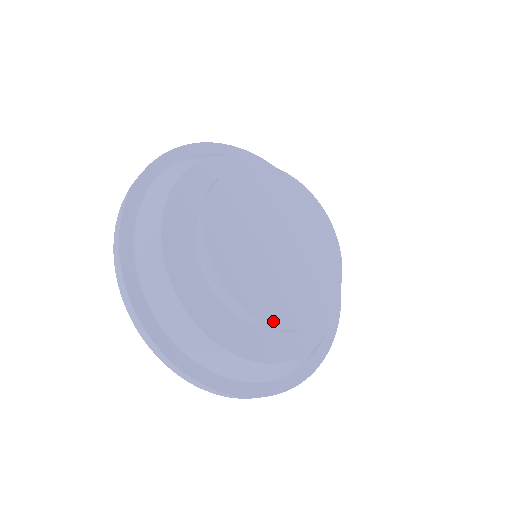
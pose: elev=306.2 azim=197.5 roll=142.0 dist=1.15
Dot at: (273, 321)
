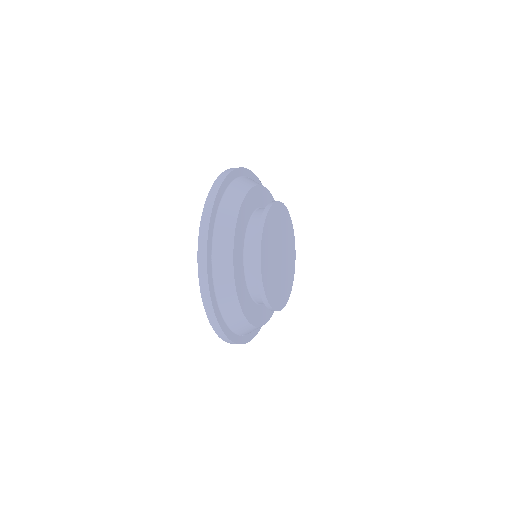
Dot at: (271, 303)
